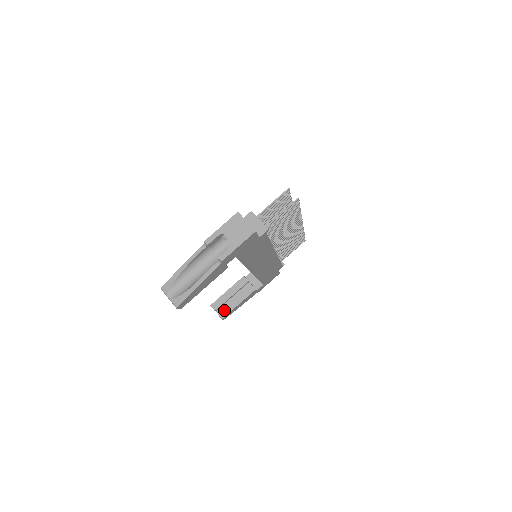
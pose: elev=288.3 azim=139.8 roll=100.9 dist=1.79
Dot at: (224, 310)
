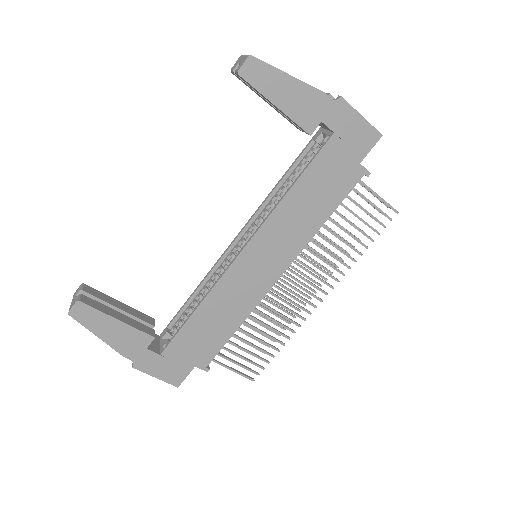
Dot at: (93, 301)
